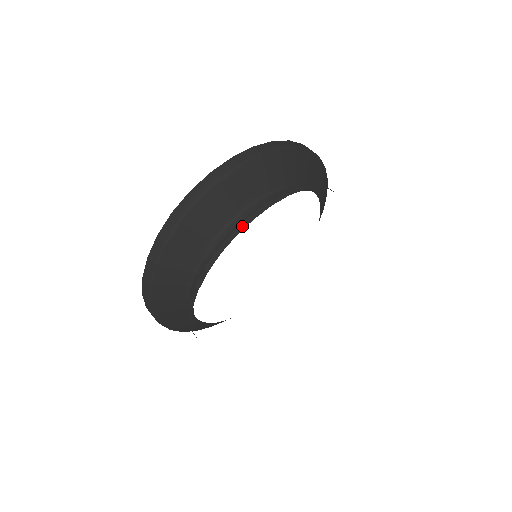
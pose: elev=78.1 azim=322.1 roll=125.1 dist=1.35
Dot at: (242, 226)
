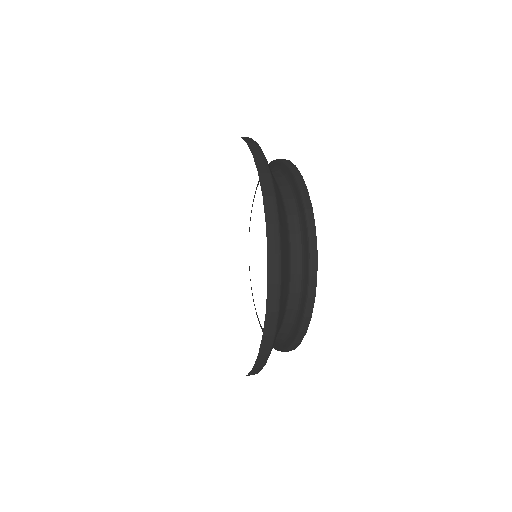
Dot at: (302, 184)
